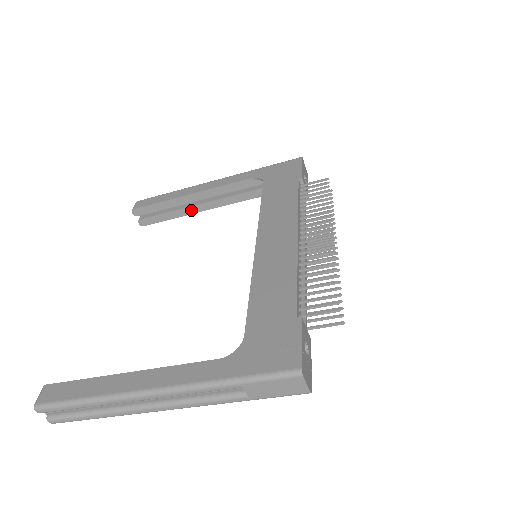
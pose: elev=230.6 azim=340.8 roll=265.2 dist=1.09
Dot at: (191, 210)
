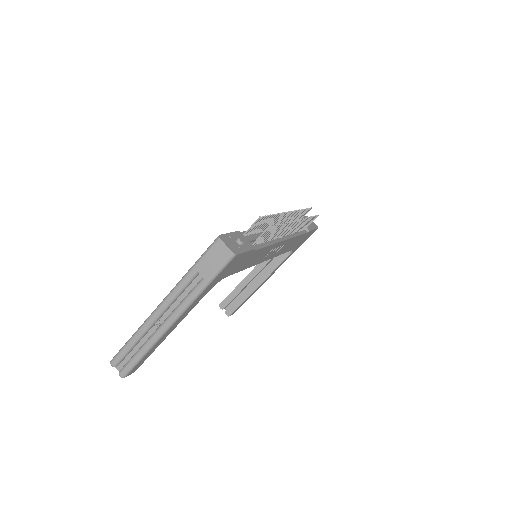
Dot at: (253, 288)
